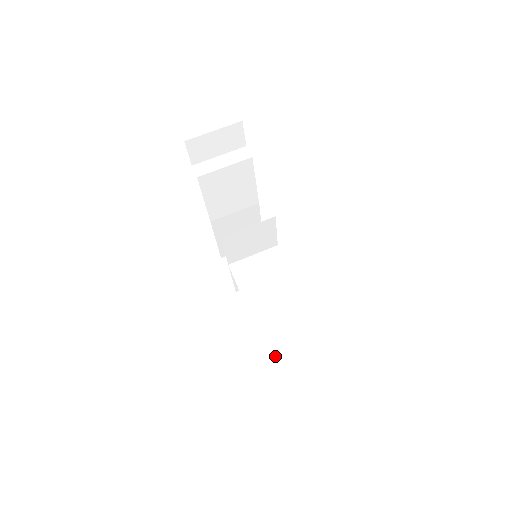
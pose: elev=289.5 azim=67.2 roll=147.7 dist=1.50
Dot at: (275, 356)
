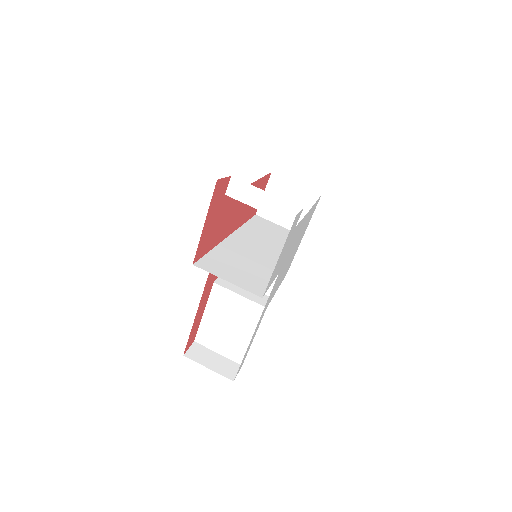
Dot at: (203, 329)
